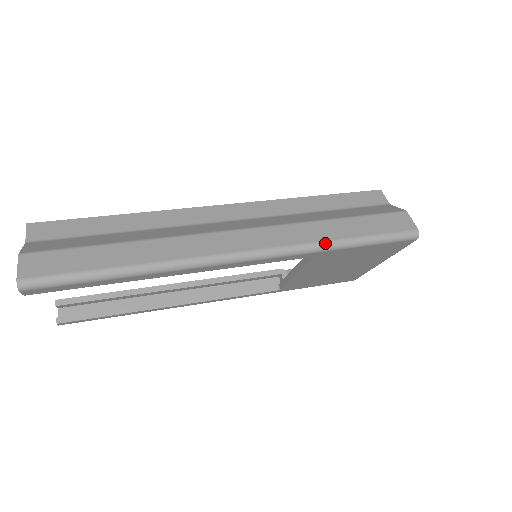
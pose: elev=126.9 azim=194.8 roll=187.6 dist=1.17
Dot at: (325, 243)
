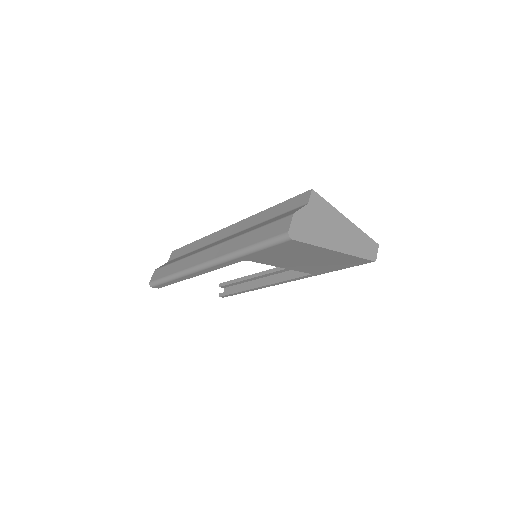
Dot at: (236, 252)
